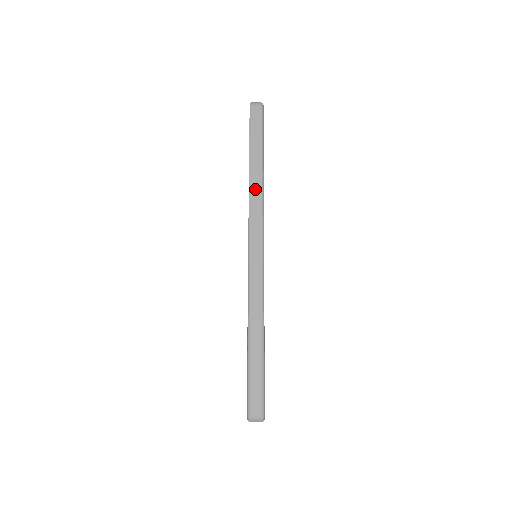
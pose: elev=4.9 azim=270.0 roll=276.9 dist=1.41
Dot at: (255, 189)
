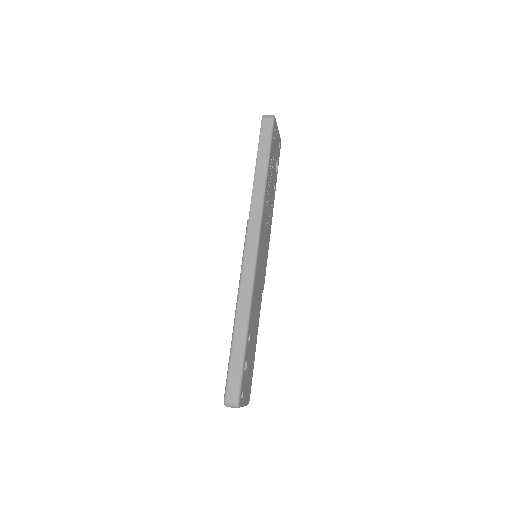
Dot at: (257, 193)
